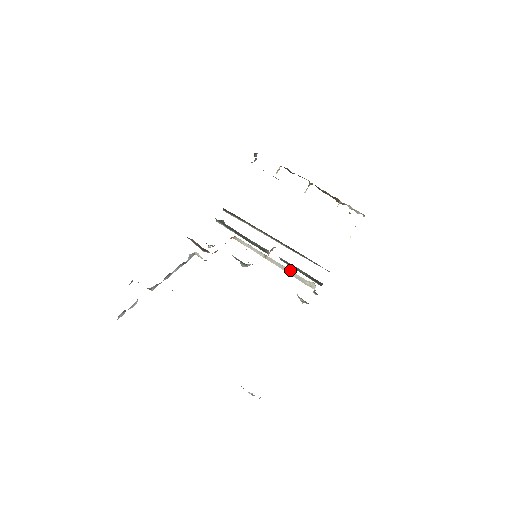
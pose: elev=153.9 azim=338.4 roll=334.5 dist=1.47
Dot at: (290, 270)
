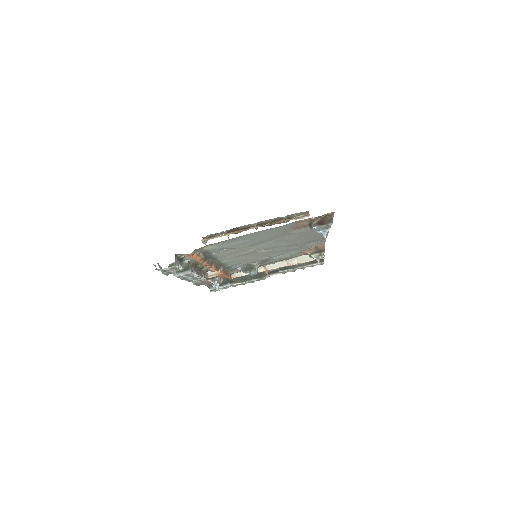
Dot at: (290, 259)
